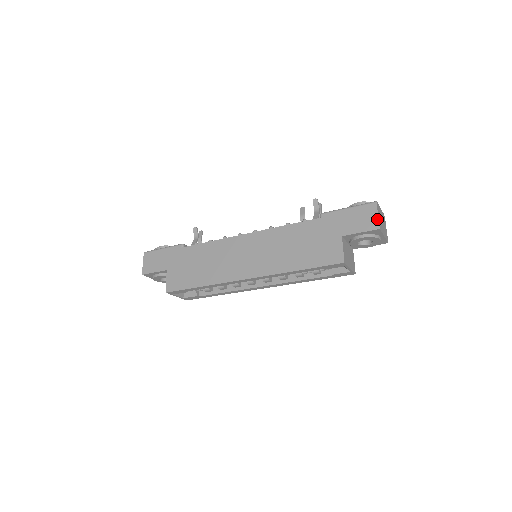
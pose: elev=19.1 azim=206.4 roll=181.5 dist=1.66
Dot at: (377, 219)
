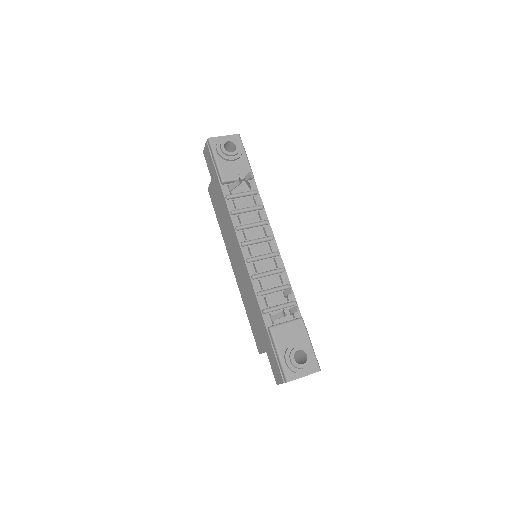
Dot at: (279, 383)
